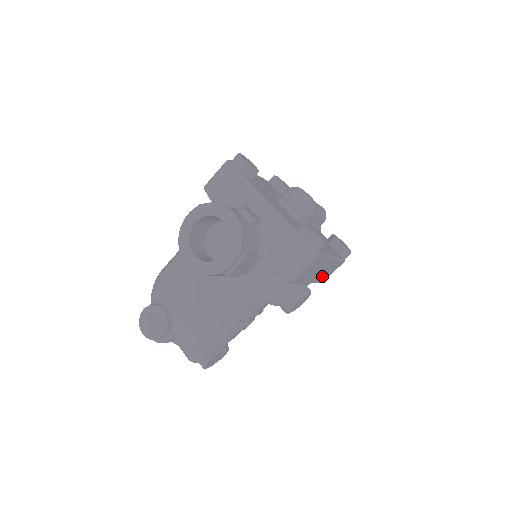
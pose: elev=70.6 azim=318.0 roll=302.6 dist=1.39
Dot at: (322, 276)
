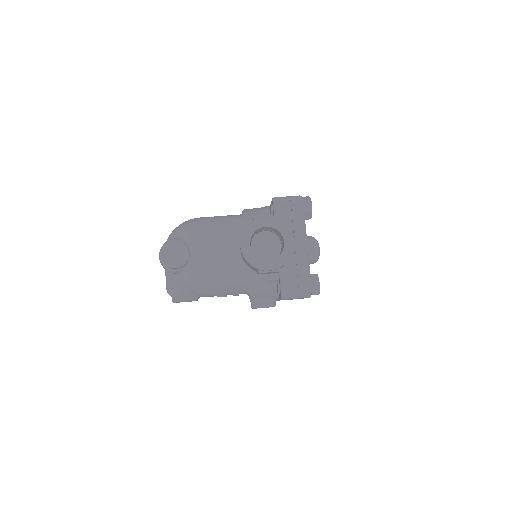
Dot at: occluded
